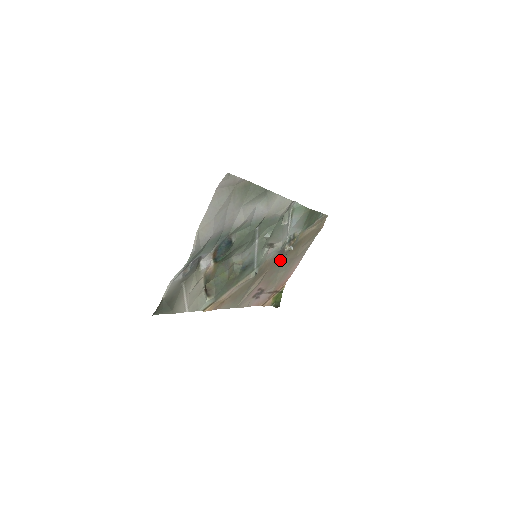
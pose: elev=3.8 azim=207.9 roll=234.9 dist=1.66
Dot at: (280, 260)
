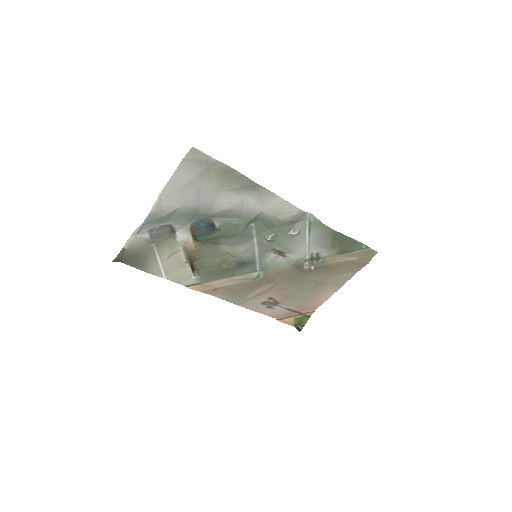
Dot at: (299, 276)
